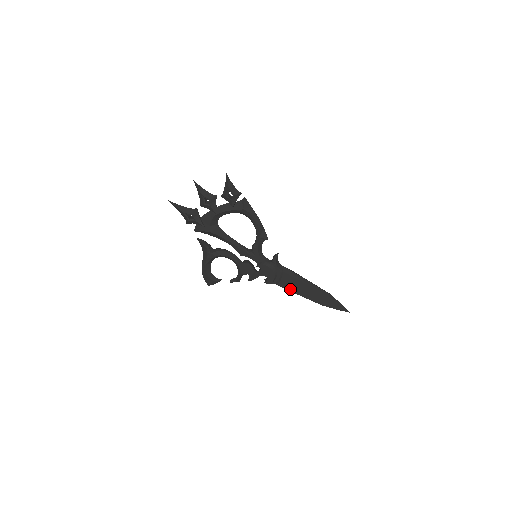
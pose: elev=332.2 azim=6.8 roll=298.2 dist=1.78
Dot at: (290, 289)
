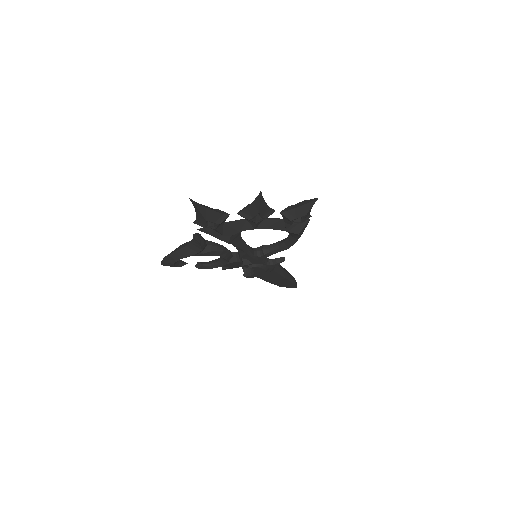
Dot at: (264, 279)
